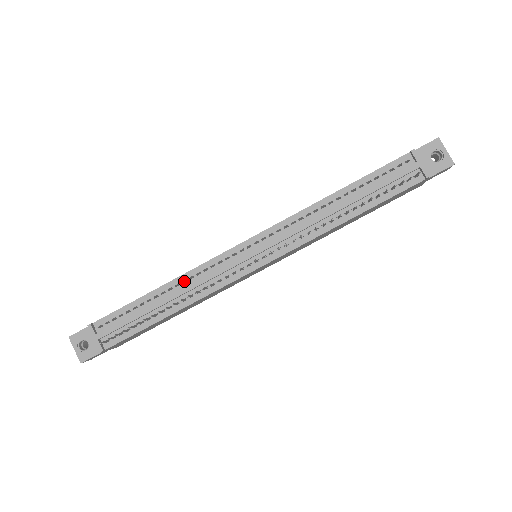
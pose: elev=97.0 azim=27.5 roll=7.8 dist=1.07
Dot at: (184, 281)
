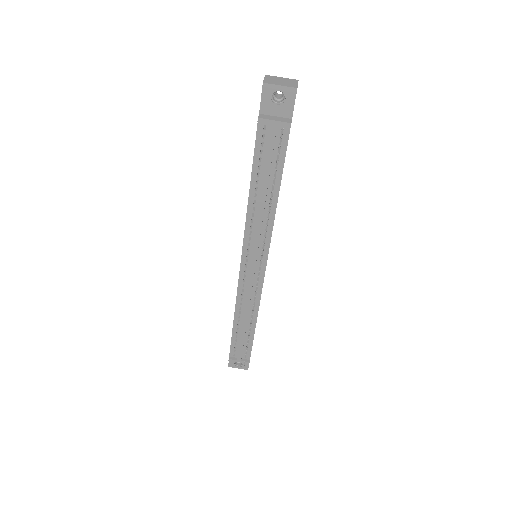
Dot at: occluded
